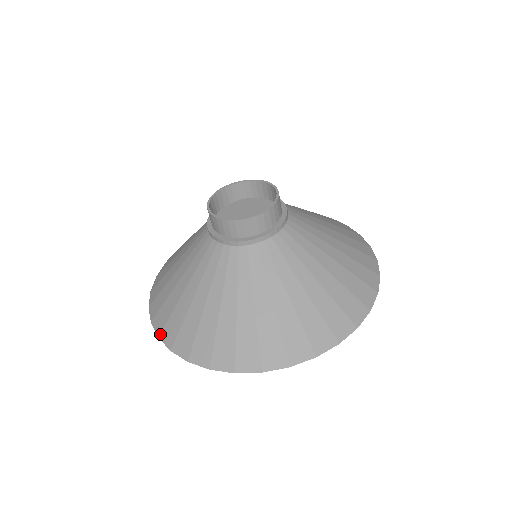
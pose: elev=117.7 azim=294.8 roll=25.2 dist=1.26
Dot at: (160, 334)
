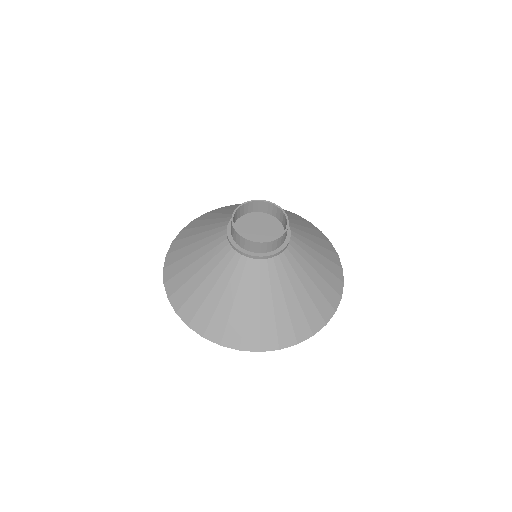
Dot at: (189, 324)
